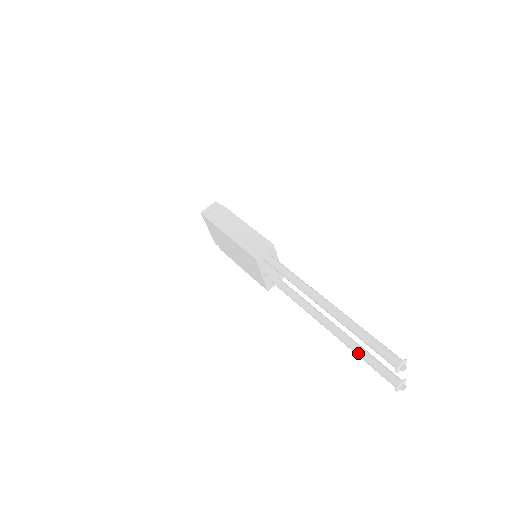
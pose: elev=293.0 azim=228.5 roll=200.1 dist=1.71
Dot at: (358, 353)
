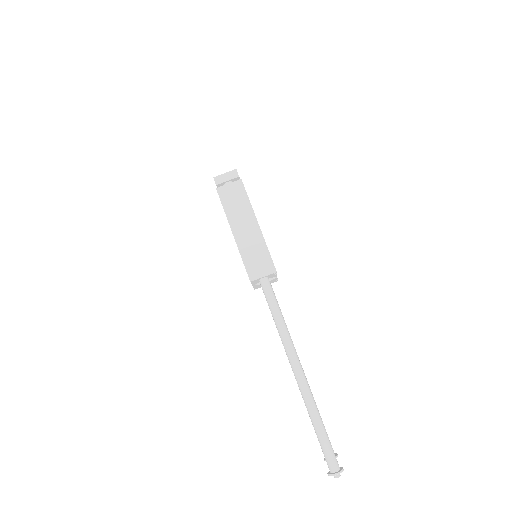
Dot at: occluded
